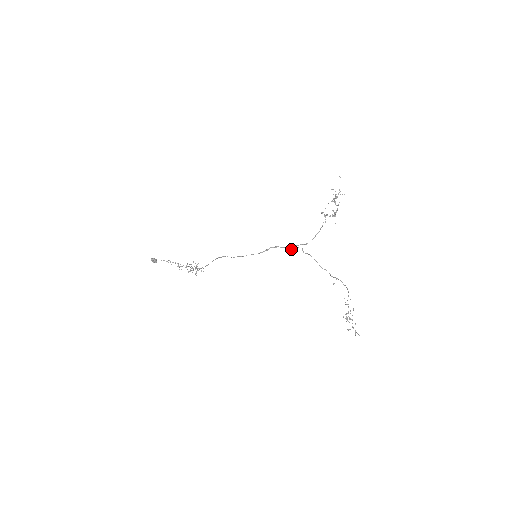
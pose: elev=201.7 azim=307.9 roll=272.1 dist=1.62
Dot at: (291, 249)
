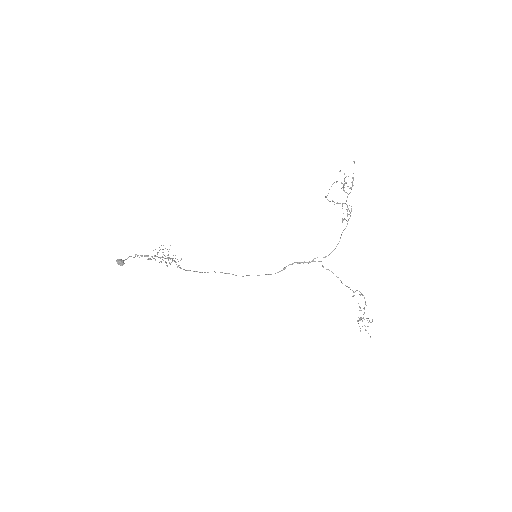
Dot at: occluded
